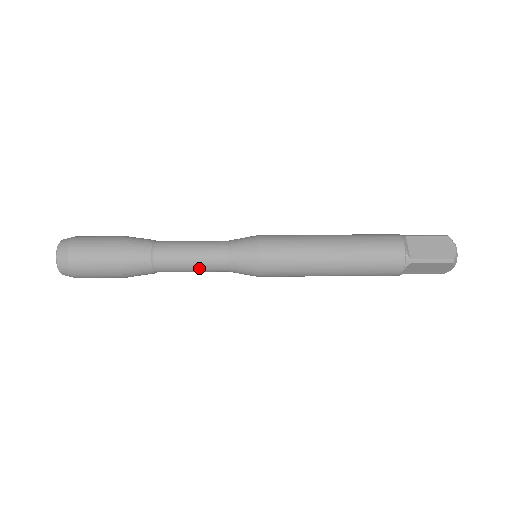
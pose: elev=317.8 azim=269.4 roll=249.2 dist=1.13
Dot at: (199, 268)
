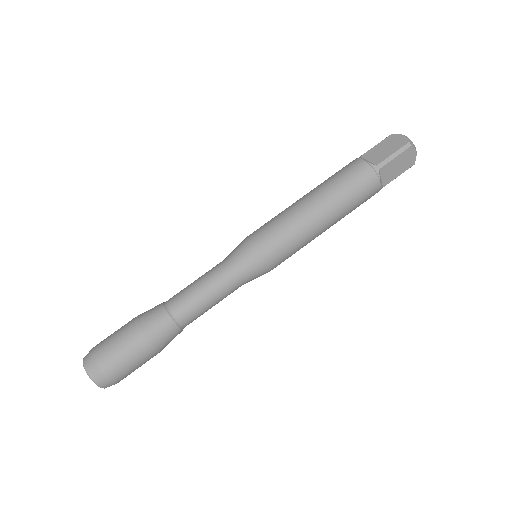
Dot at: (215, 296)
